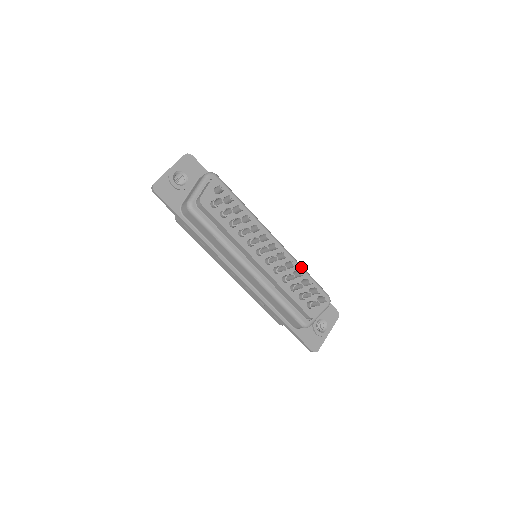
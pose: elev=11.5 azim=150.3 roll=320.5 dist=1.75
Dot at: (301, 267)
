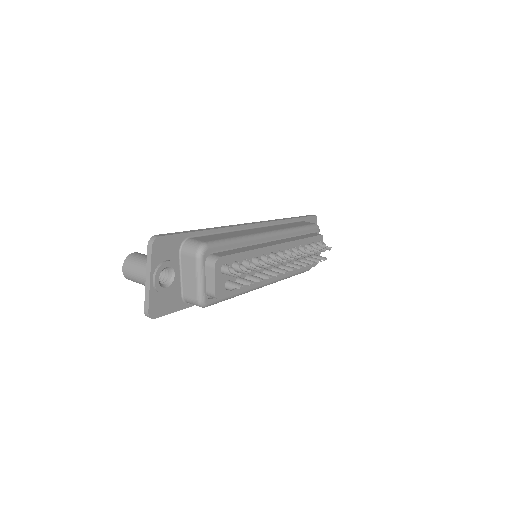
Dot at: (296, 231)
